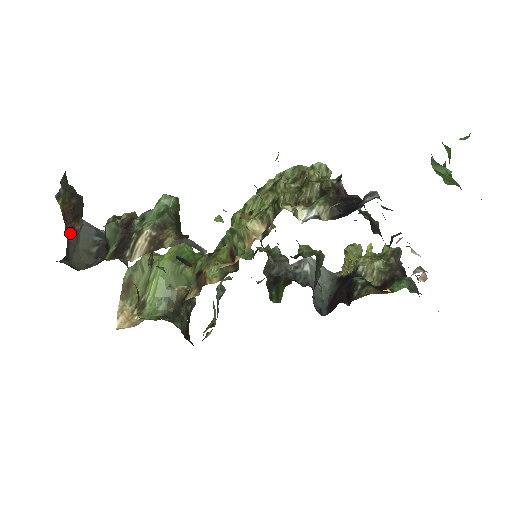
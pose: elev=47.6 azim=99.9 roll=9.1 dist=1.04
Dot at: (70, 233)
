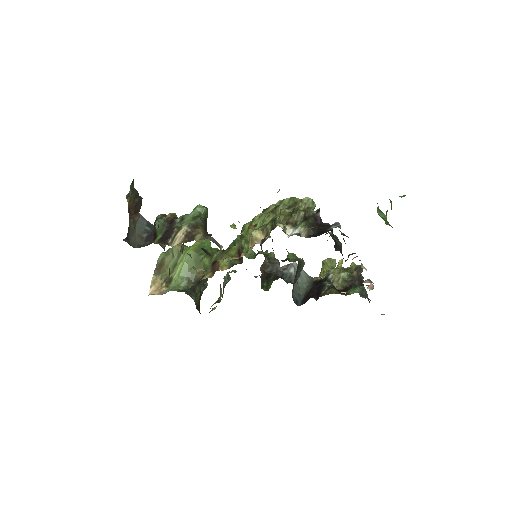
Dot at: (131, 222)
